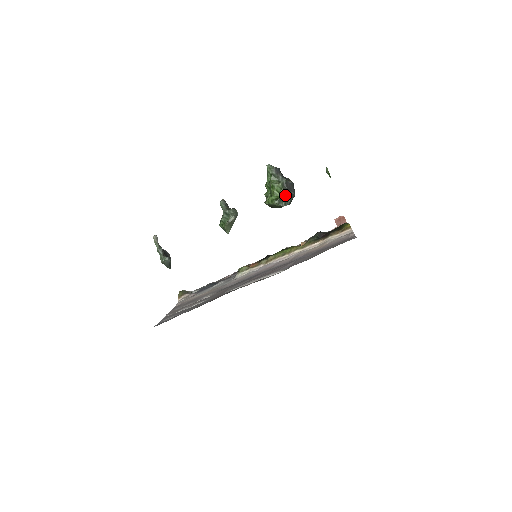
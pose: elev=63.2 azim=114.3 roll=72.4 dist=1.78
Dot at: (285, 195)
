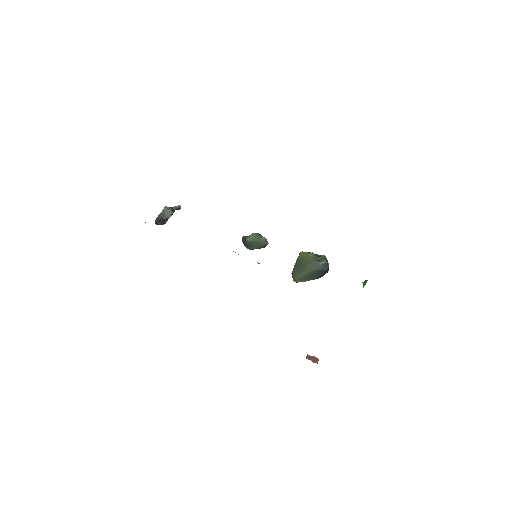
Dot at: (324, 257)
